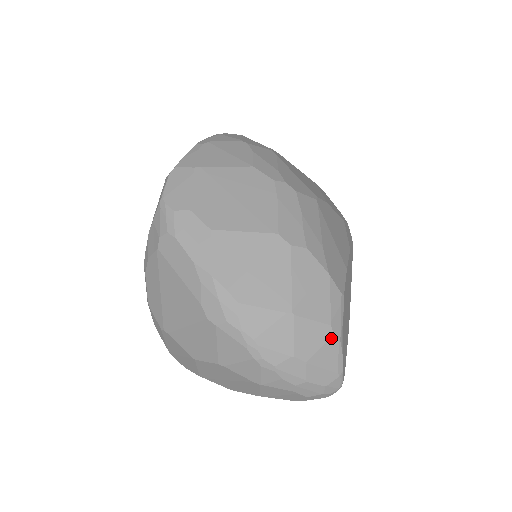
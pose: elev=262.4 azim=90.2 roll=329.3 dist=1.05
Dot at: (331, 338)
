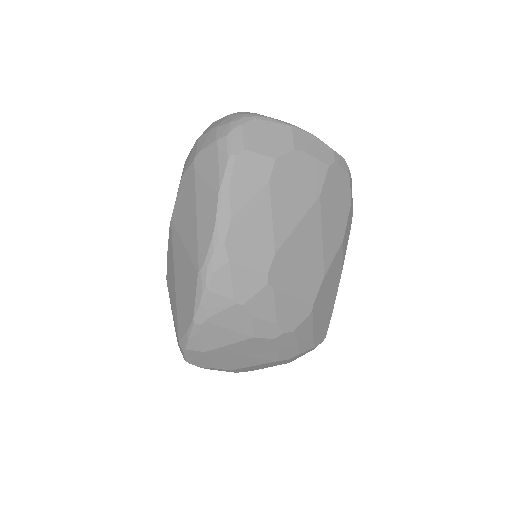
Dot at: occluded
